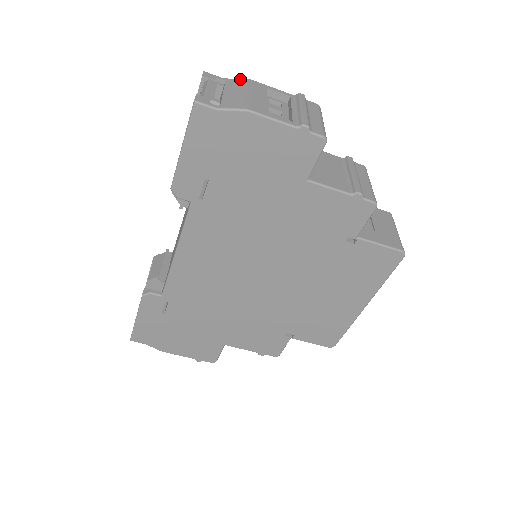
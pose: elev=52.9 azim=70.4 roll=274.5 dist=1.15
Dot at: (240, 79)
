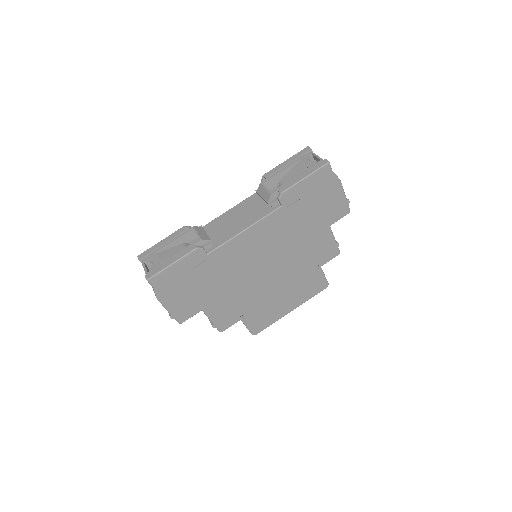
Dot at: occluded
